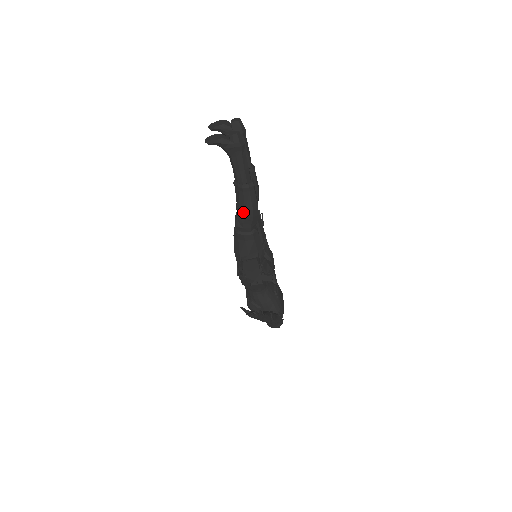
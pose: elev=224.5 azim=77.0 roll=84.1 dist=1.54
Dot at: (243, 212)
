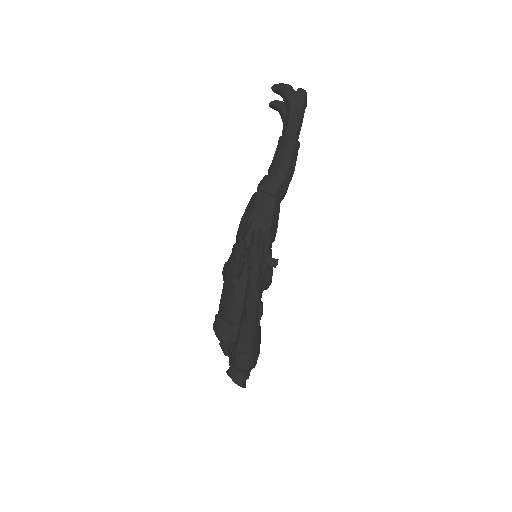
Dot at: (278, 165)
